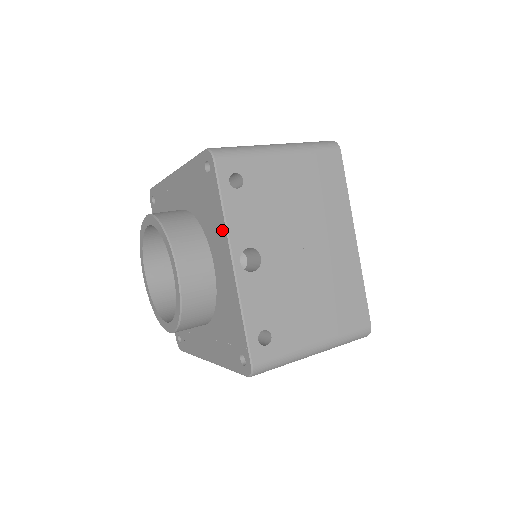
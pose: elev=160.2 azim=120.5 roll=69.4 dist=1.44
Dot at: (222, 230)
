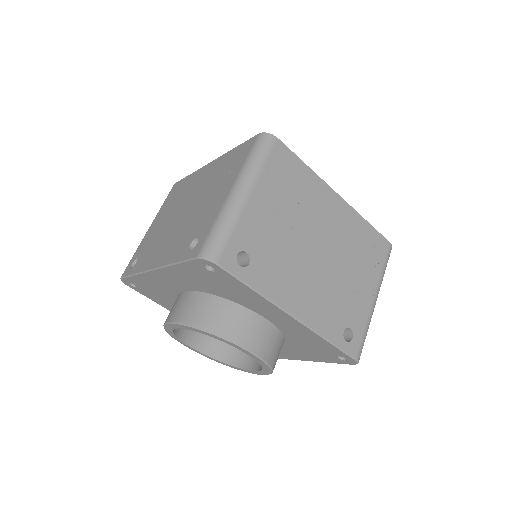
Dot at: (308, 359)
